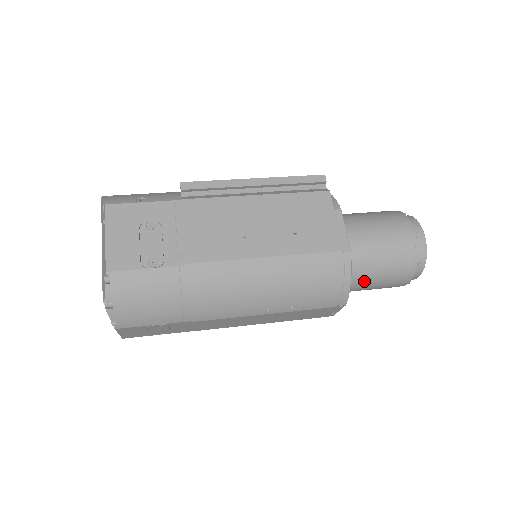
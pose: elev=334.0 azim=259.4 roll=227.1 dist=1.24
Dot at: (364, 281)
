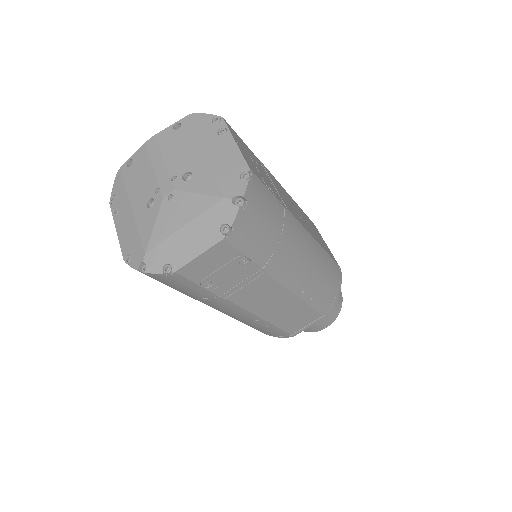
Dot at: occluded
